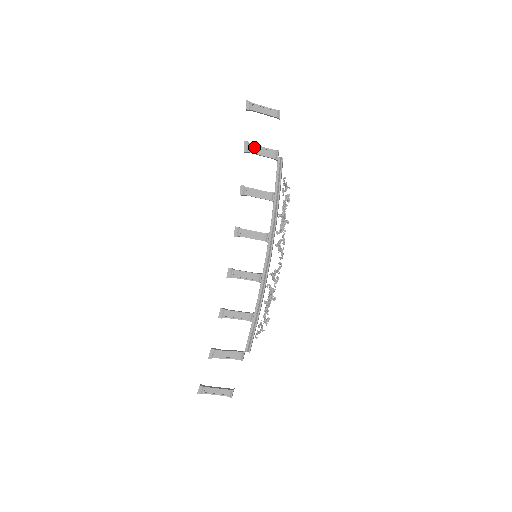
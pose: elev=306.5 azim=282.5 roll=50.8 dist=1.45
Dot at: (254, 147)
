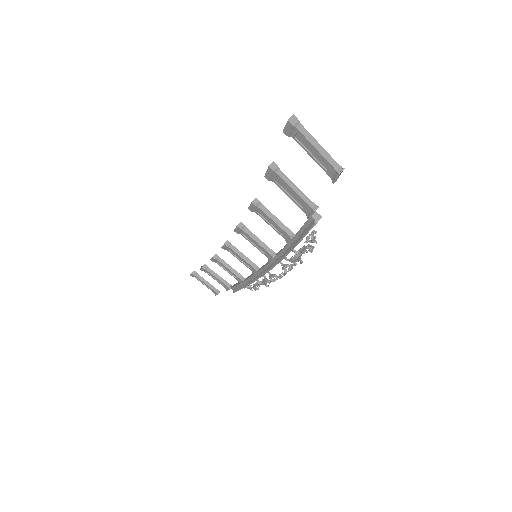
Dot at: (282, 181)
